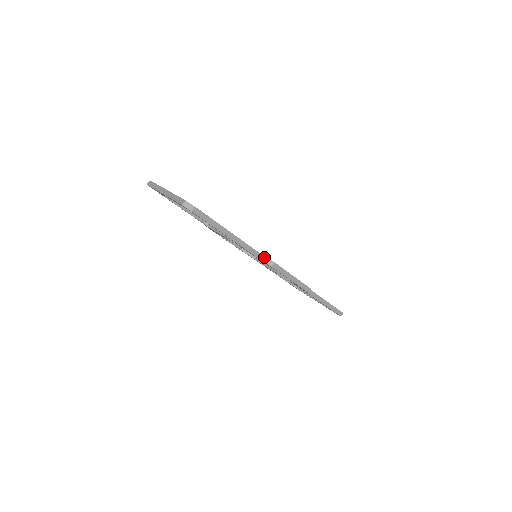
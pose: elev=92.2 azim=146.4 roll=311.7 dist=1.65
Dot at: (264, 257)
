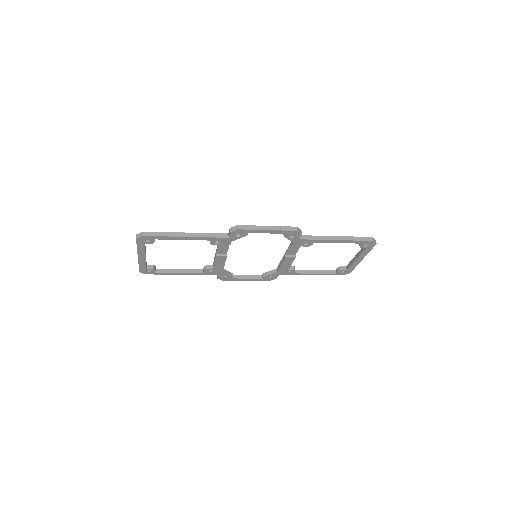
Dot at: (229, 230)
